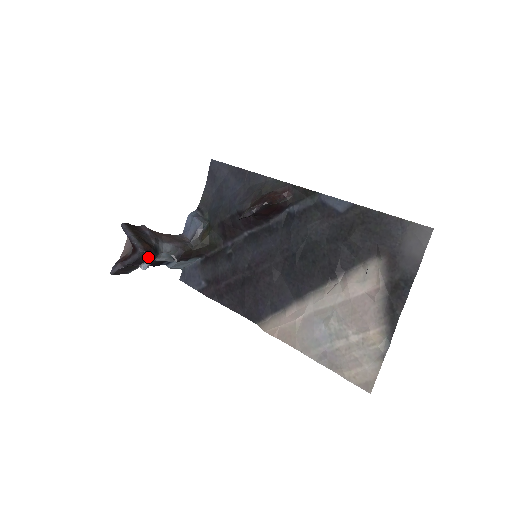
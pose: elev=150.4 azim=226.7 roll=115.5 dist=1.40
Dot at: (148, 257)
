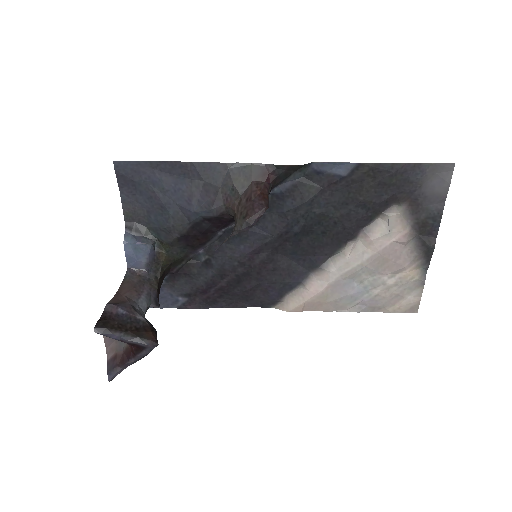
Dot at: occluded
